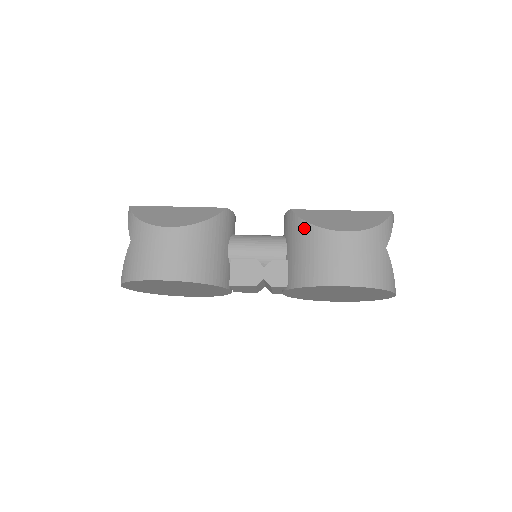
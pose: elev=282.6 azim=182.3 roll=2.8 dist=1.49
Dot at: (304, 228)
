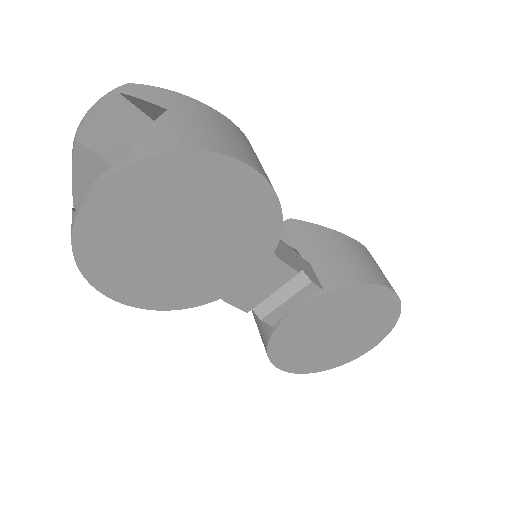
Dot at: (326, 232)
